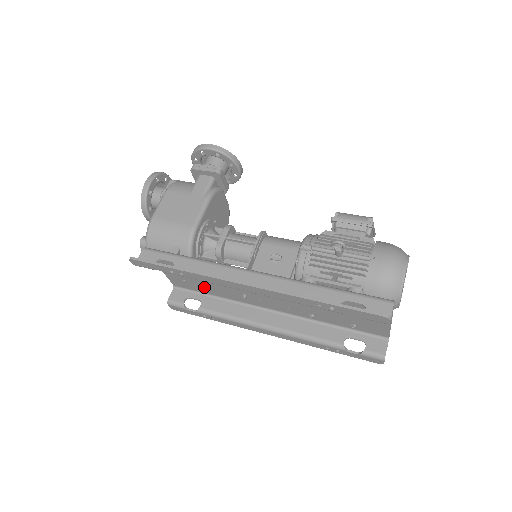
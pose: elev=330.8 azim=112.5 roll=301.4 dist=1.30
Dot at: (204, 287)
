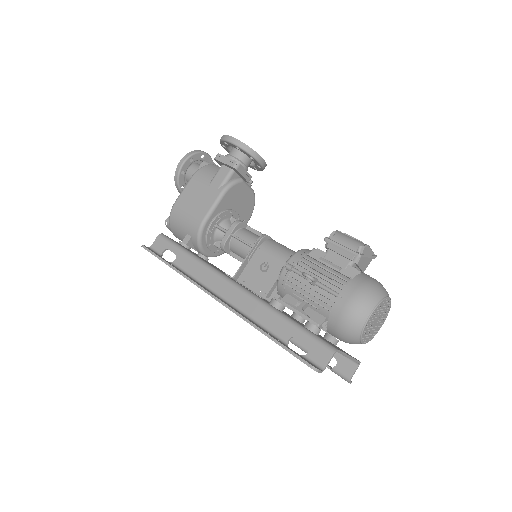
Dot at: occluded
